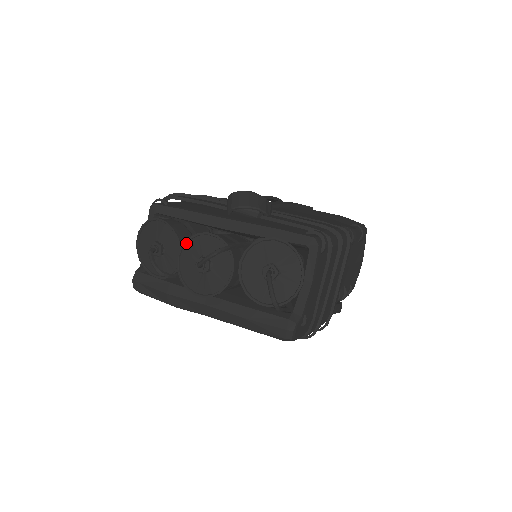
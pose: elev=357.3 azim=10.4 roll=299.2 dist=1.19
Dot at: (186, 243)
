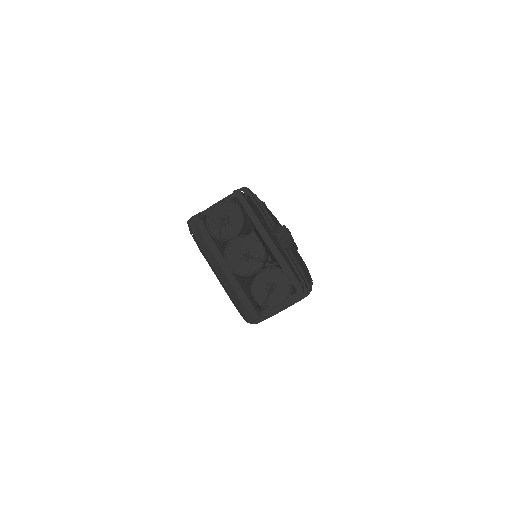
Dot at: (245, 236)
